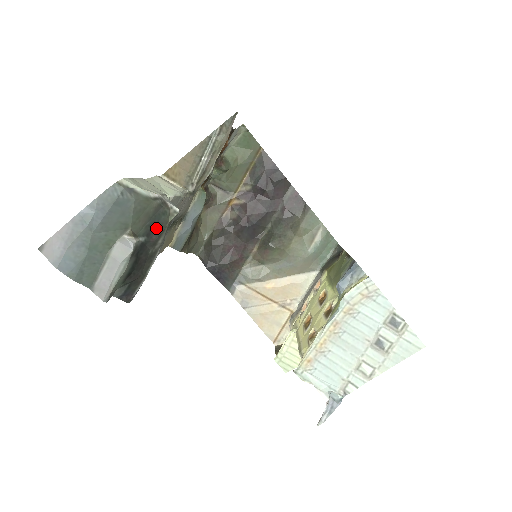
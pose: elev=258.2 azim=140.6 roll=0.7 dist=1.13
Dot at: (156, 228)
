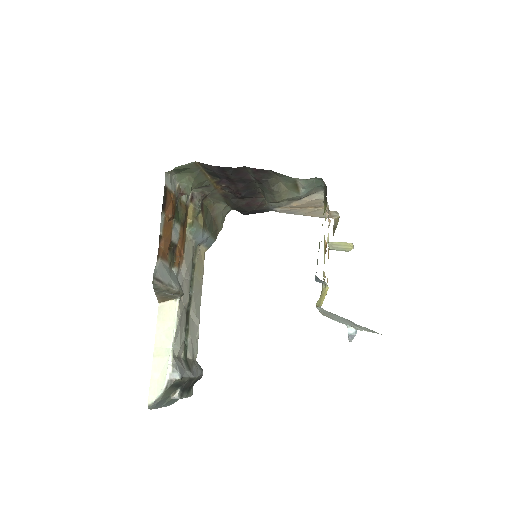
Dot at: (179, 384)
